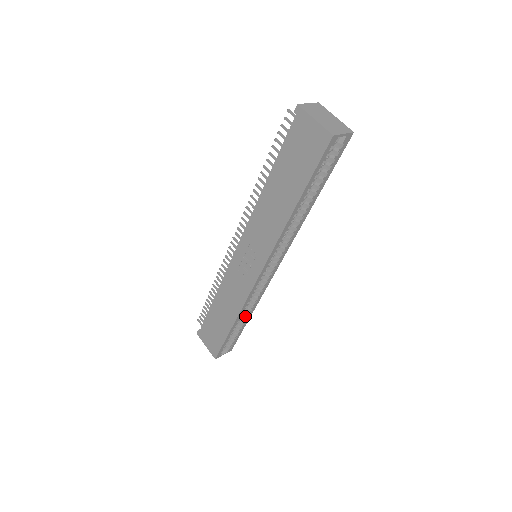
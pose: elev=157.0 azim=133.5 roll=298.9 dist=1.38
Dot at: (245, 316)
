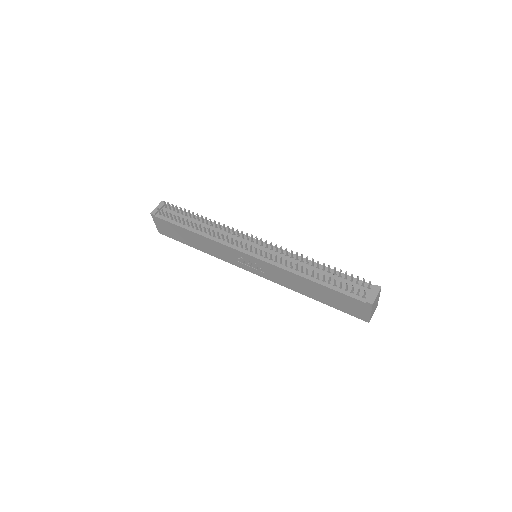
Dot at: occluded
